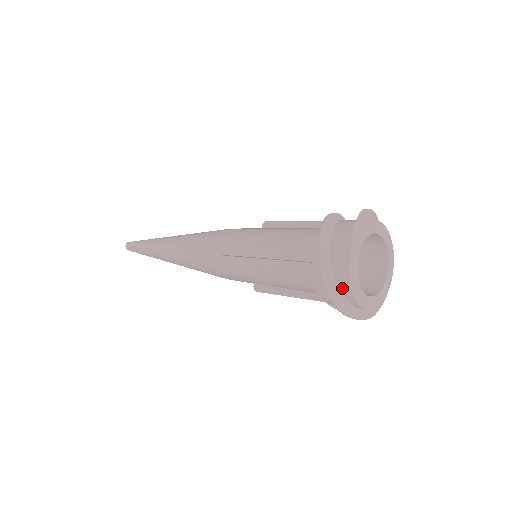
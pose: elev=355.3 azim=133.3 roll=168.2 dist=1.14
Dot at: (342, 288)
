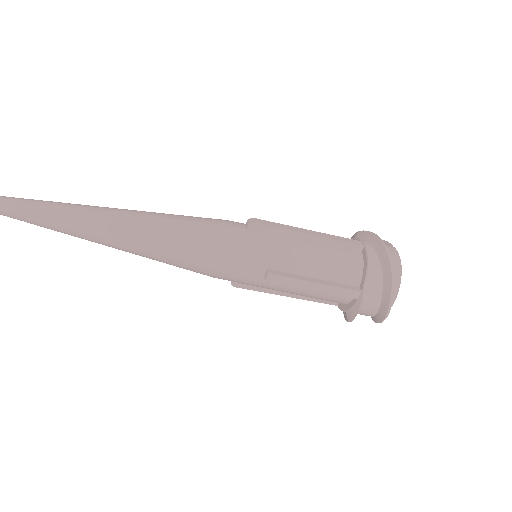
Dot at: (394, 267)
